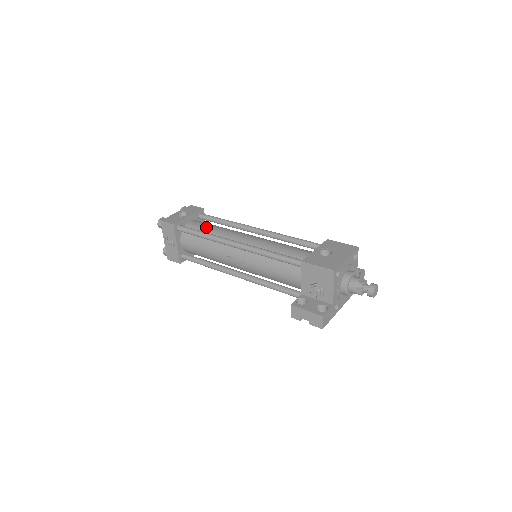
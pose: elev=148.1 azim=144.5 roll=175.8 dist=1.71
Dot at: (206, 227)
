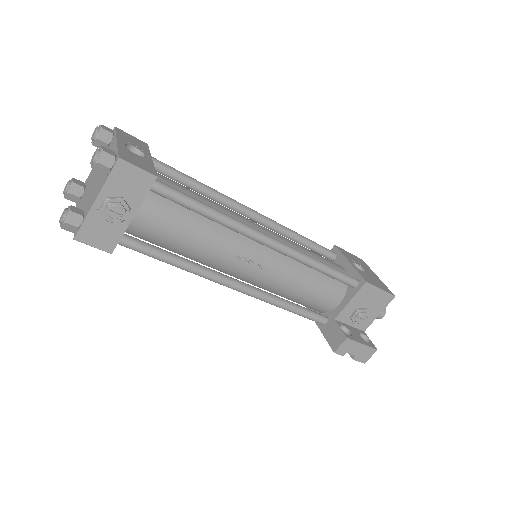
Dot at: (190, 192)
